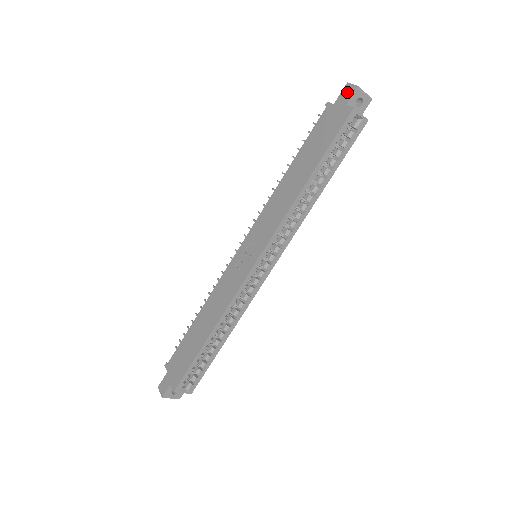
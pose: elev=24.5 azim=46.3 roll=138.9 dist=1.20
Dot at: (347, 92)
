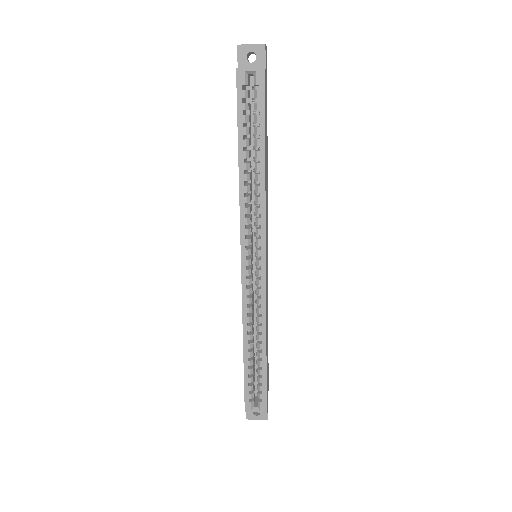
Dot at: (238, 57)
